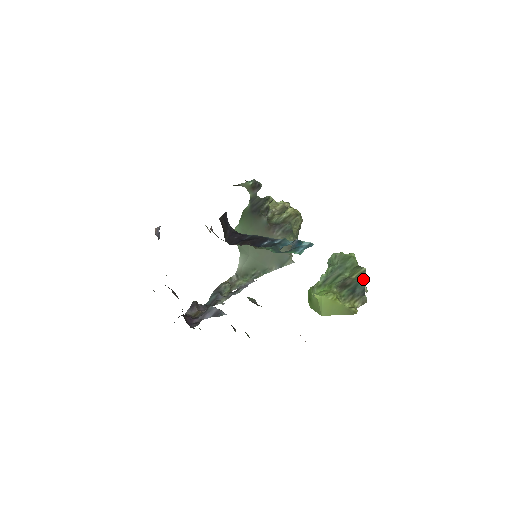
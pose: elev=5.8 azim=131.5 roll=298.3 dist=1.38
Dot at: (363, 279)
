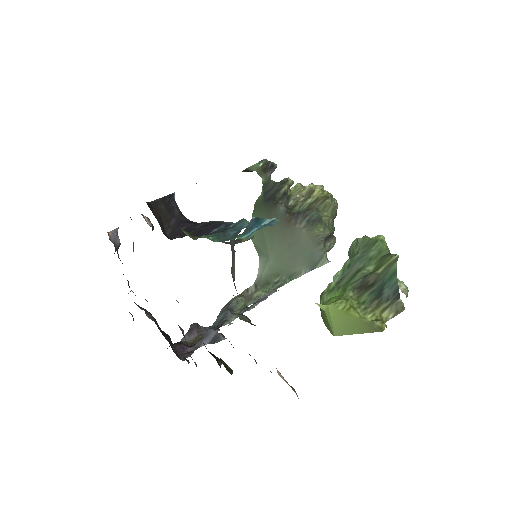
Dot at: (394, 273)
